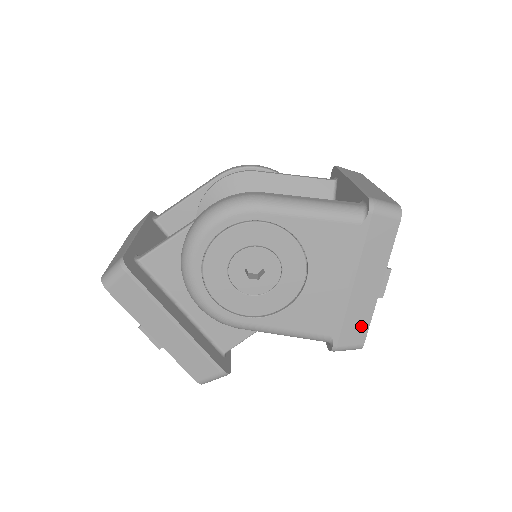
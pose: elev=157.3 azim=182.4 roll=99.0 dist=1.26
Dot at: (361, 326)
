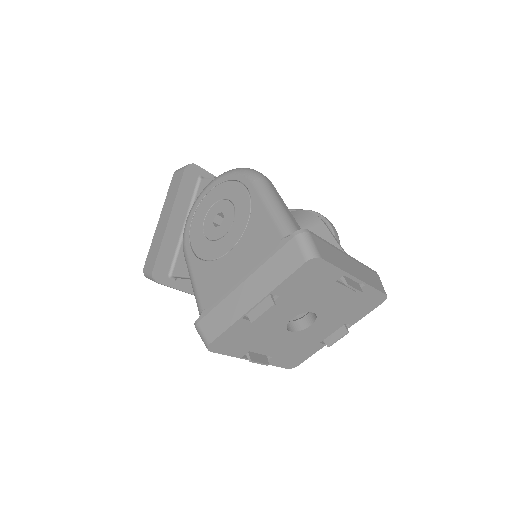
Dot at: (221, 325)
